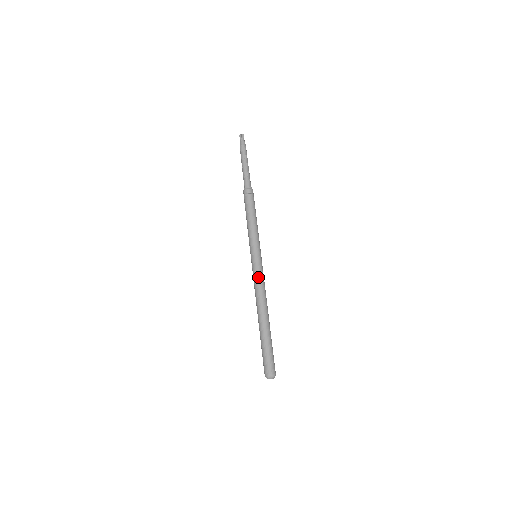
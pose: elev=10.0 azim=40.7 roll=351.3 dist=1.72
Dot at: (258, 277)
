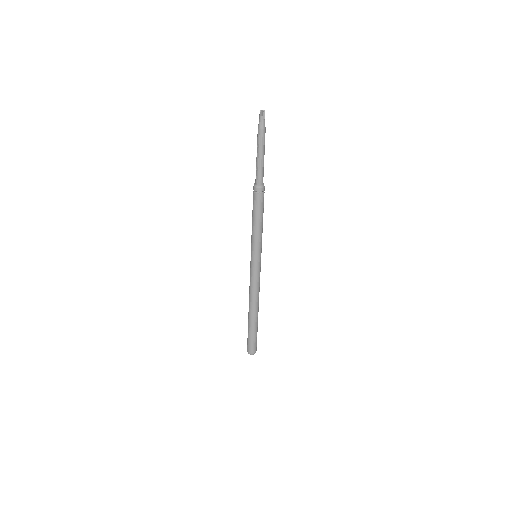
Dot at: (250, 277)
